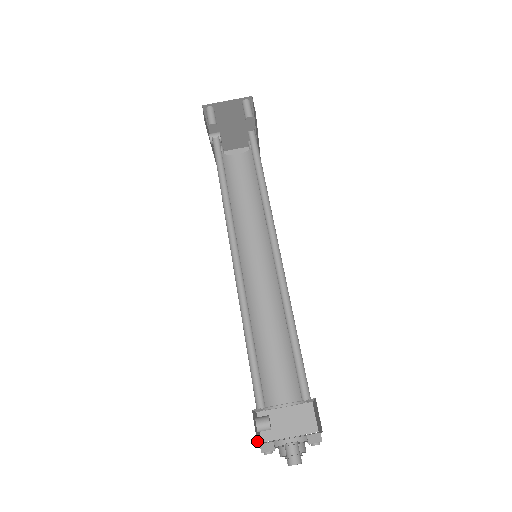
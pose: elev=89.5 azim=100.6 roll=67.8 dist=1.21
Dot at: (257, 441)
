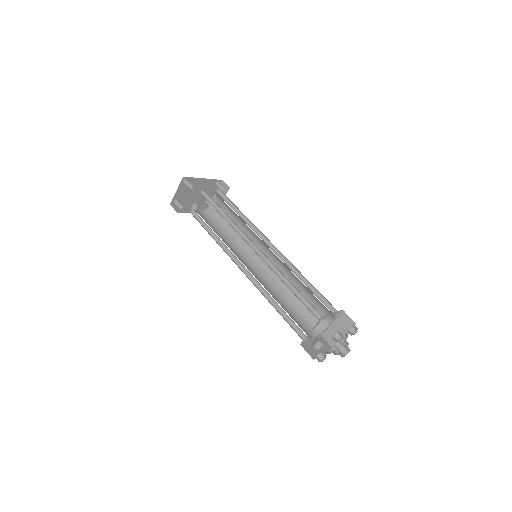
Dot at: (314, 357)
